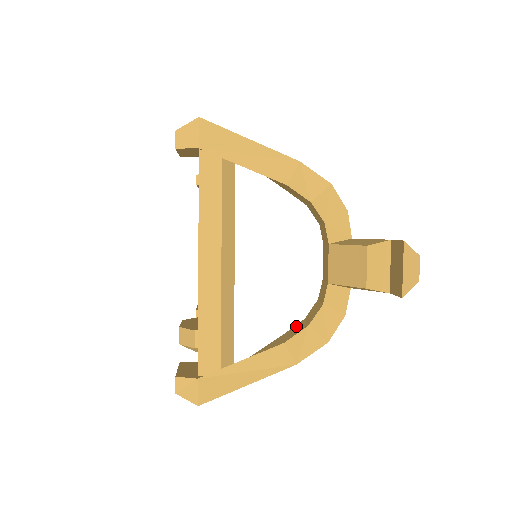
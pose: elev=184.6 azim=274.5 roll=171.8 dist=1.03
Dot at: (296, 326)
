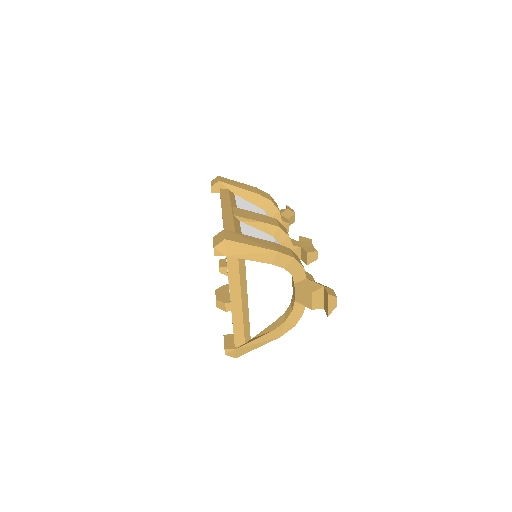
Dot at: (280, 318)
